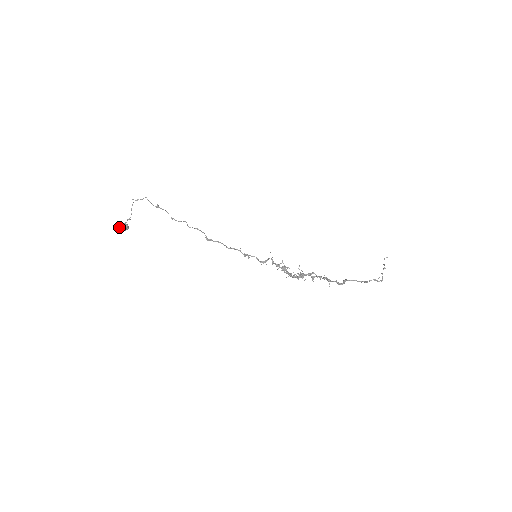
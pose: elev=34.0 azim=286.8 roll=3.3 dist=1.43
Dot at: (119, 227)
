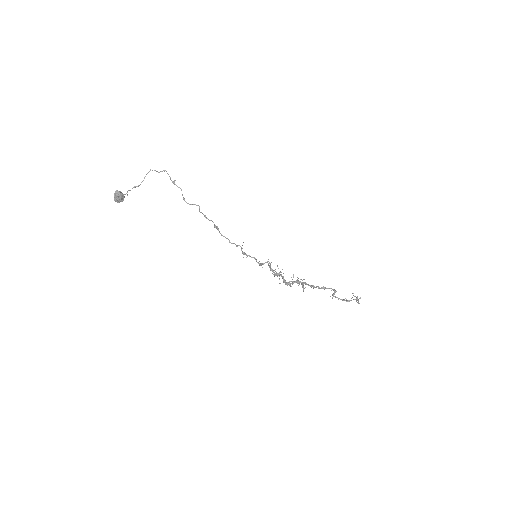
Dot at: (118, 194)
